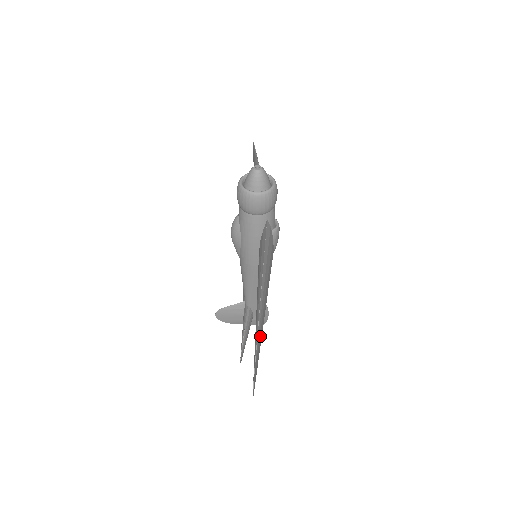
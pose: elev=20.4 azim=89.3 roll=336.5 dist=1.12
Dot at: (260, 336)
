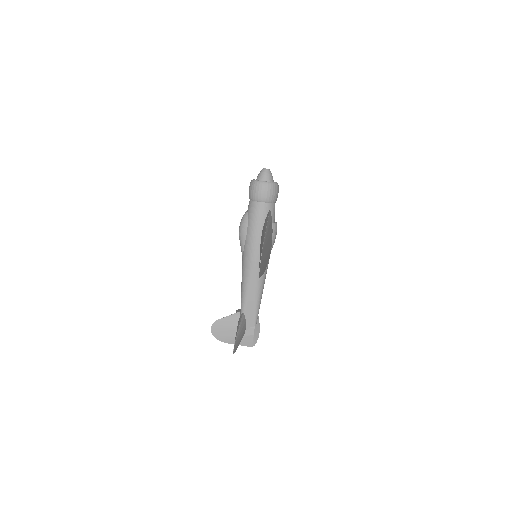
Dot at: (265, 249)
